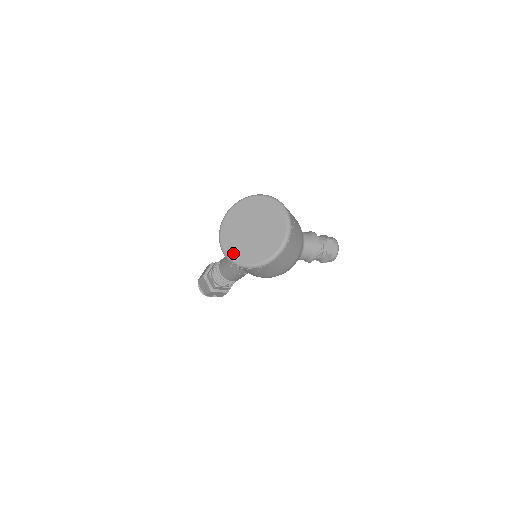
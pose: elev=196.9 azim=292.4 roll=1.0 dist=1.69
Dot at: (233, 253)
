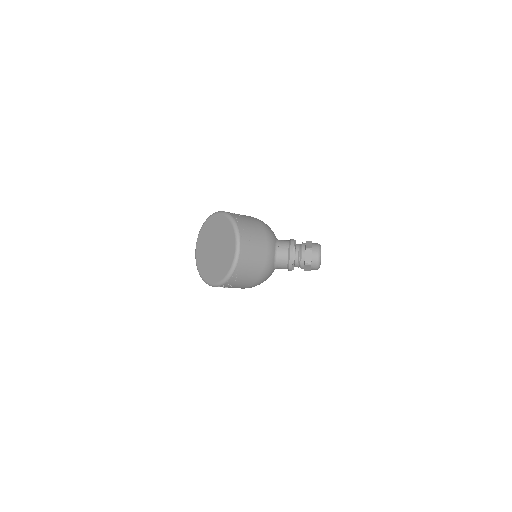
Dot at: (201, 269)
